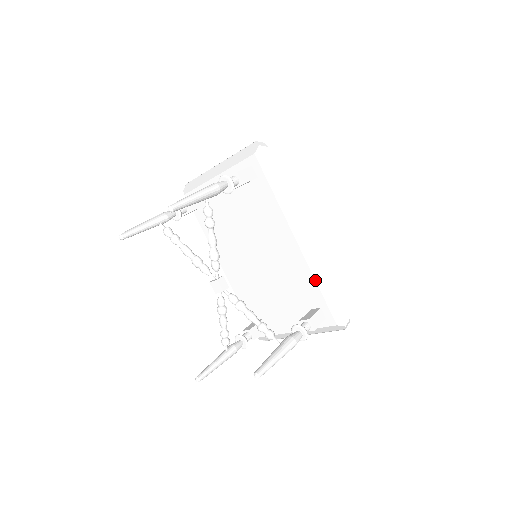
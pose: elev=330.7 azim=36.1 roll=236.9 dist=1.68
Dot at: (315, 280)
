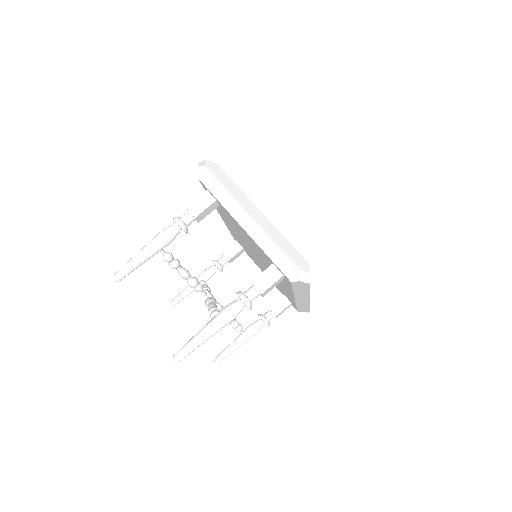
Dot at: (296, 305)
